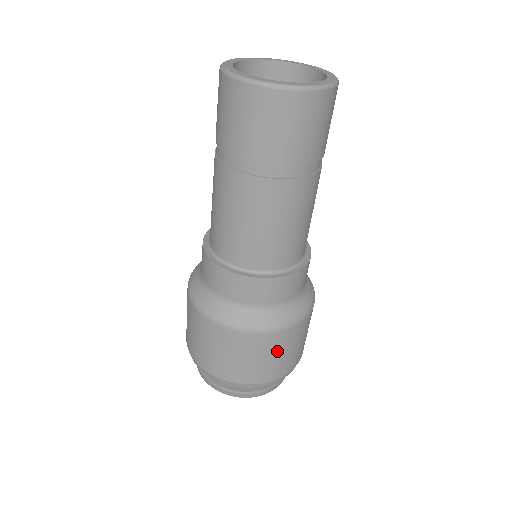
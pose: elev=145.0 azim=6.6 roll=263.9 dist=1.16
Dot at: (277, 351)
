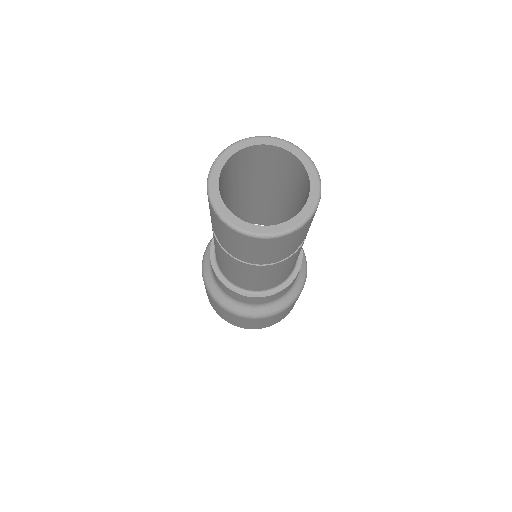
Dot at: (236, 319)
